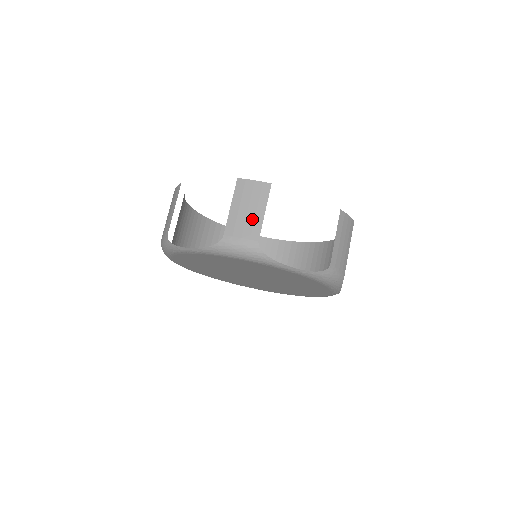
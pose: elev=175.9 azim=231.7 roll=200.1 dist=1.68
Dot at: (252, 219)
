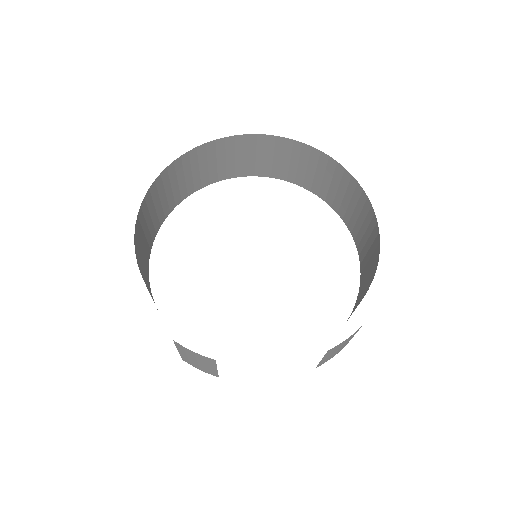
Dot at: occluded
